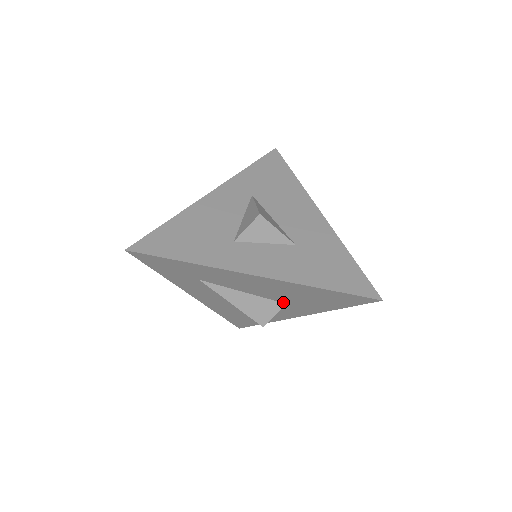
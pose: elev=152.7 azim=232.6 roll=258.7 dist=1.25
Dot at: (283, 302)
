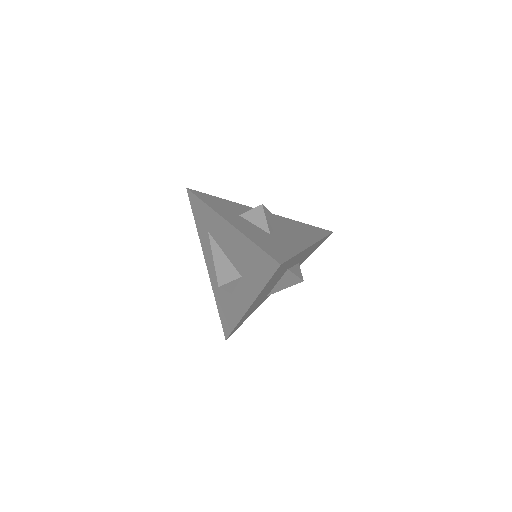
Dot at: (240, 273)
